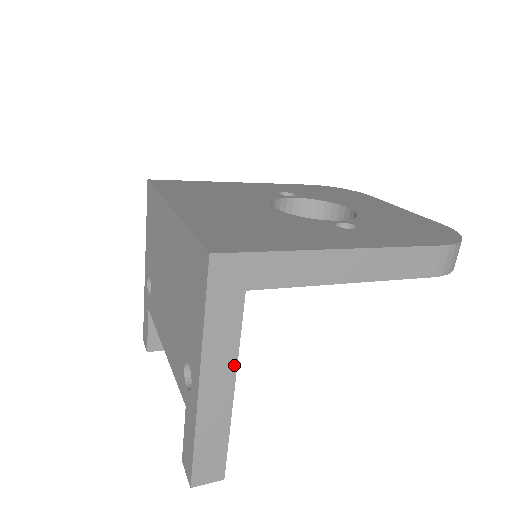
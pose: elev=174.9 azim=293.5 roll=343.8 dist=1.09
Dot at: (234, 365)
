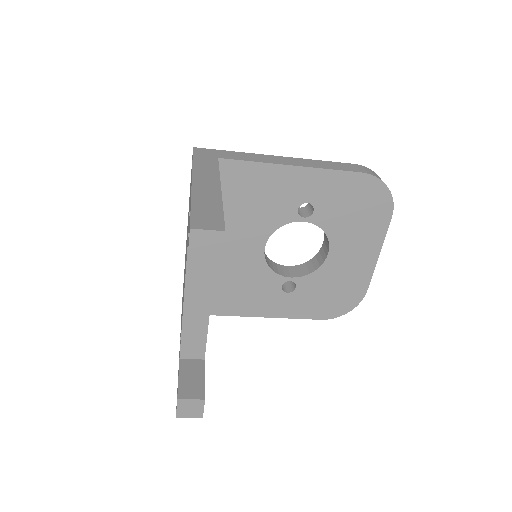
Dot at: (218, 178)
